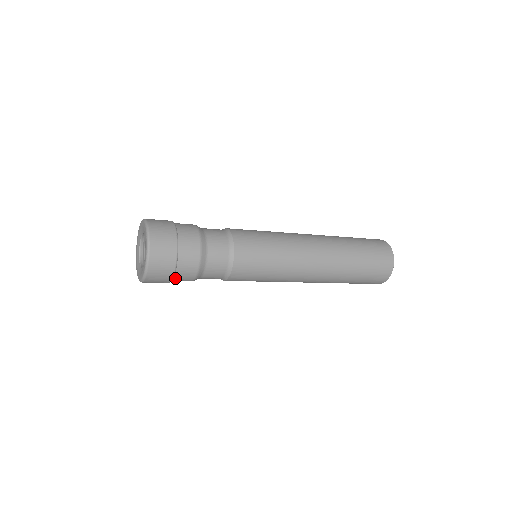
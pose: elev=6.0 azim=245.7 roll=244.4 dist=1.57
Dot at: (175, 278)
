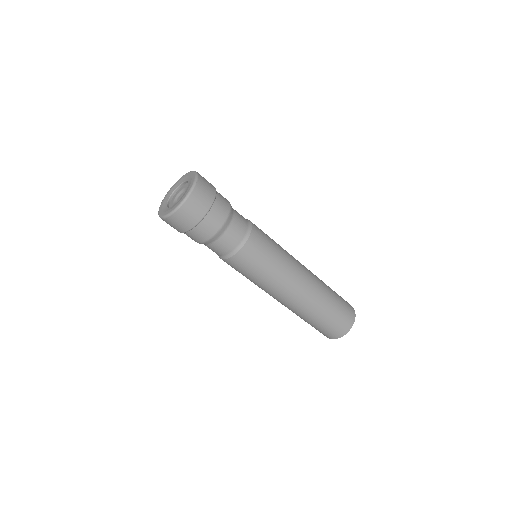
Dot at: (216, 201)
